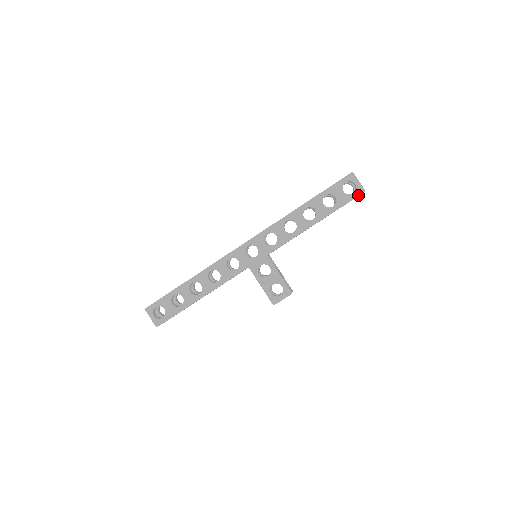
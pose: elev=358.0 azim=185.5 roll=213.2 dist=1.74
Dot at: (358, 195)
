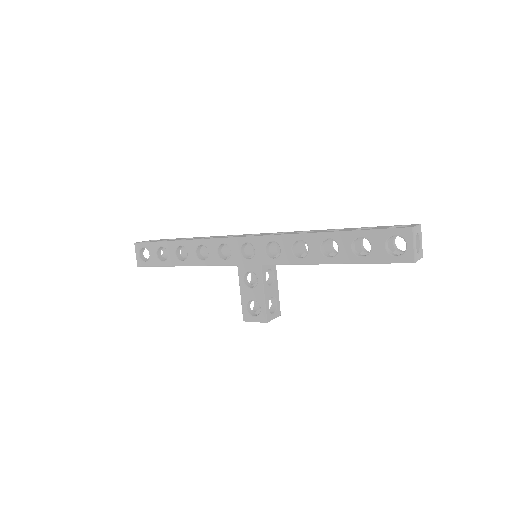
Dot at: (402, 262)
